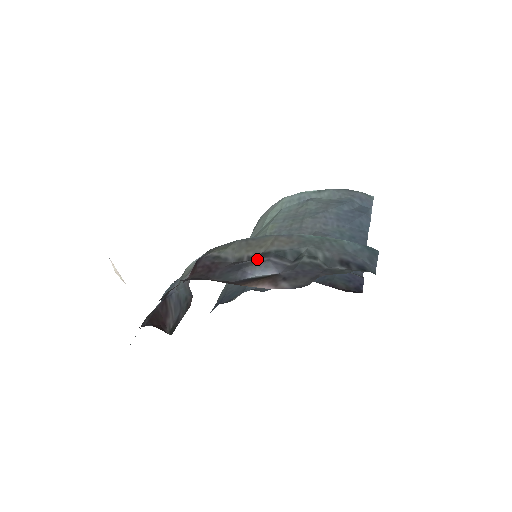
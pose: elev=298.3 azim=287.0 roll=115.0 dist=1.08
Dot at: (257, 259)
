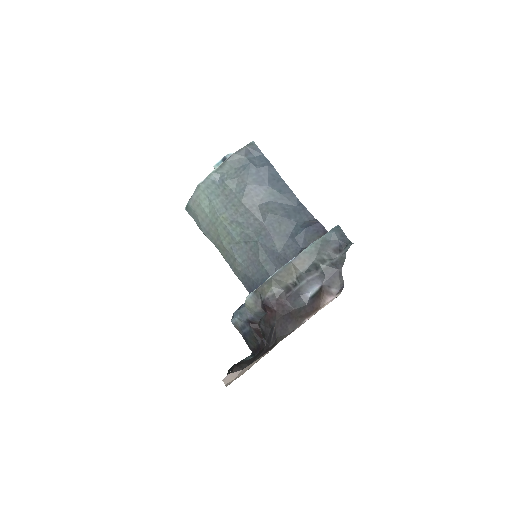
Dot at: (301, 284)
